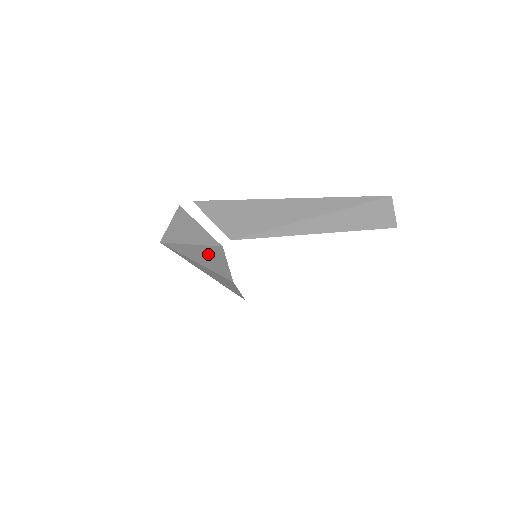
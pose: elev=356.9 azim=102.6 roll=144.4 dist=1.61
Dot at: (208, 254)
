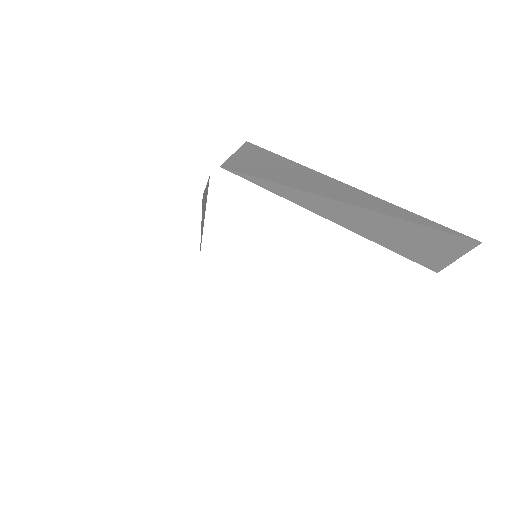
Dot at: occluded
